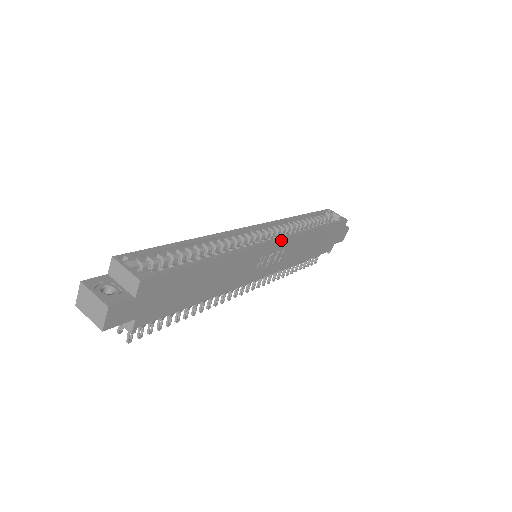
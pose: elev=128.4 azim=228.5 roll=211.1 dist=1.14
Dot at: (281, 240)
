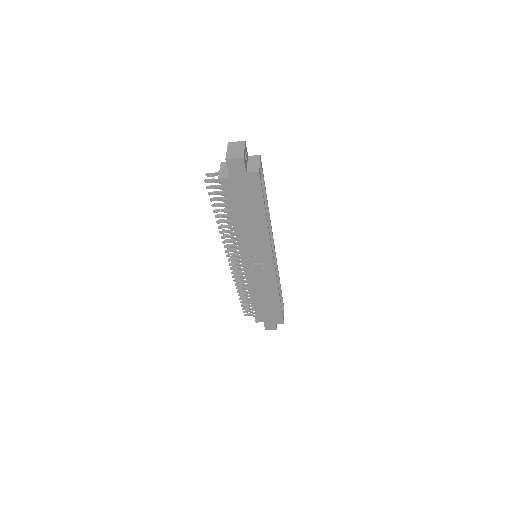
Dot at: (274, 267)
